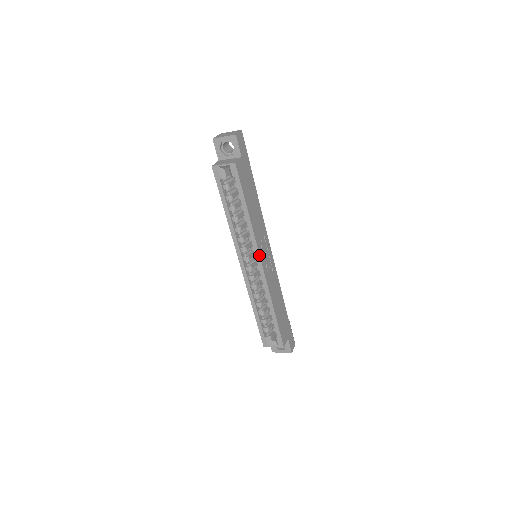
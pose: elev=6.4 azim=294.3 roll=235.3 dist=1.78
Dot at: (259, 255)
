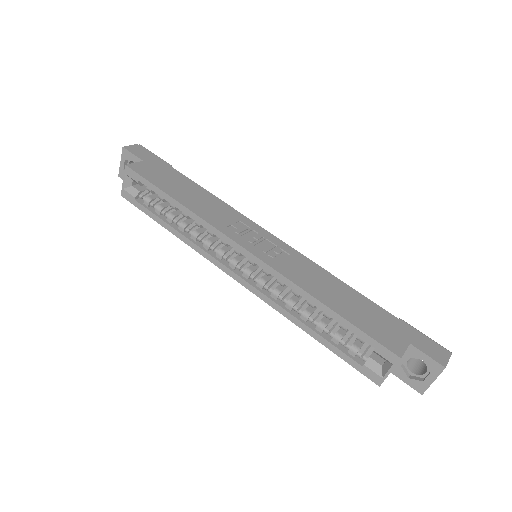
Dot at: (231, 240)
